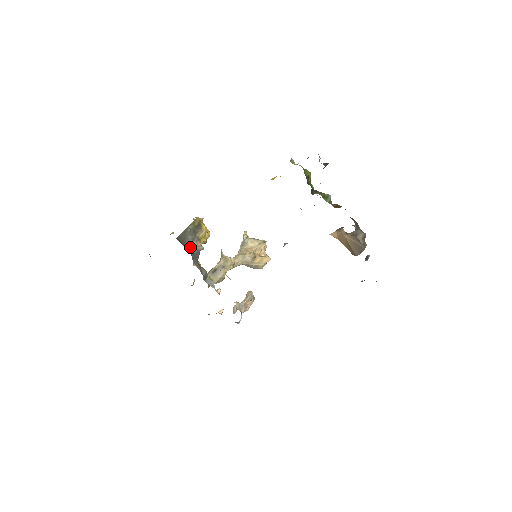
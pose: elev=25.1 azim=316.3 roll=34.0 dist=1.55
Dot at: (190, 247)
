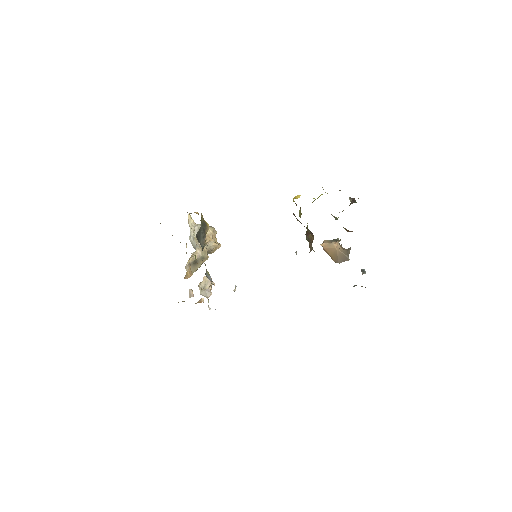
Dot at: (201, 245)
